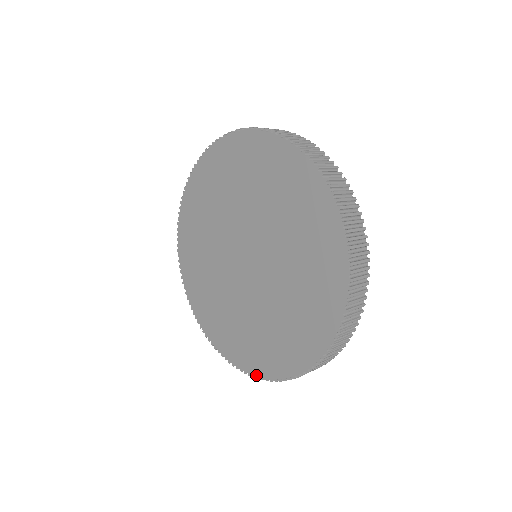
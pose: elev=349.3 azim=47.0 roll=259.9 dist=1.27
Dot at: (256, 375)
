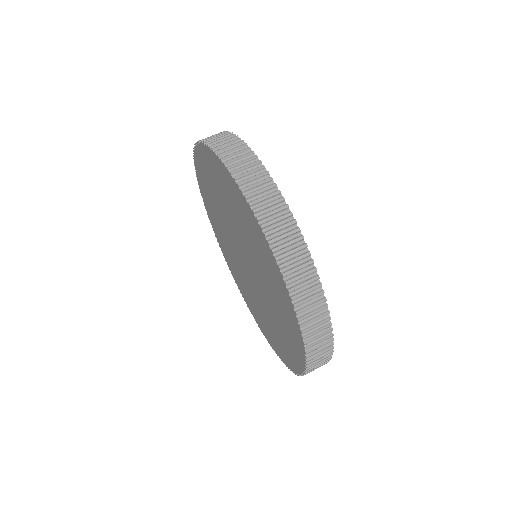
Dot at: (231, 273)
